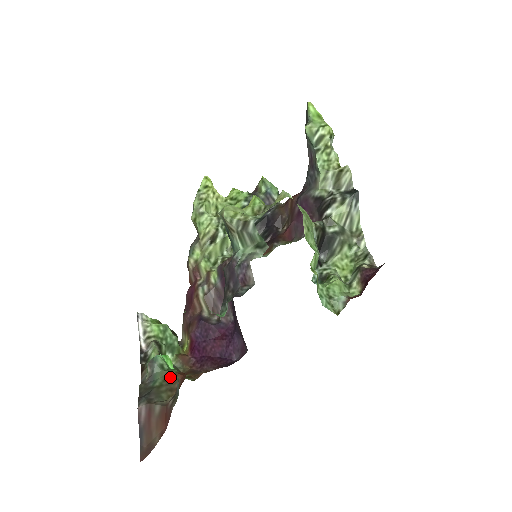
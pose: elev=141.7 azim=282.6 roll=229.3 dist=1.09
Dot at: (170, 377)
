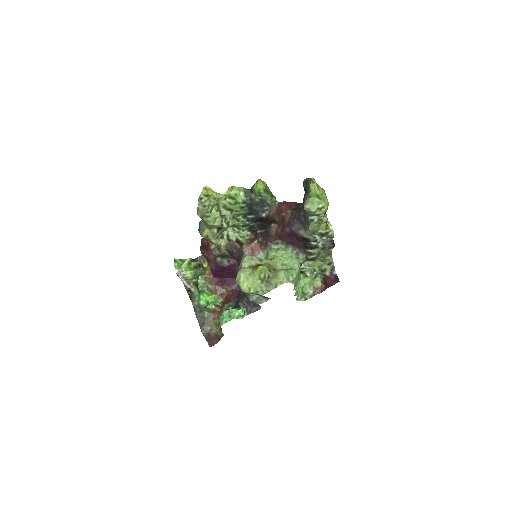
Dot at: (211, 311)
